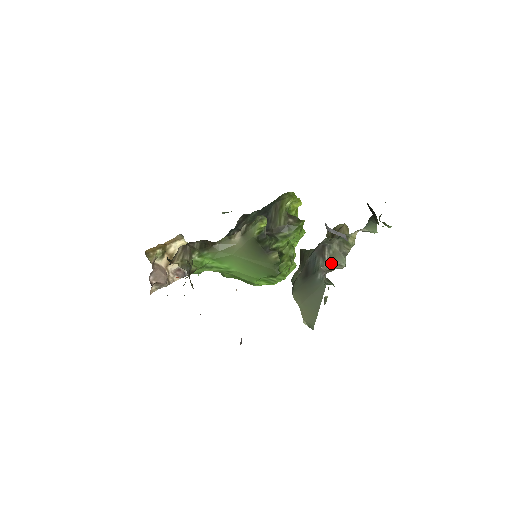
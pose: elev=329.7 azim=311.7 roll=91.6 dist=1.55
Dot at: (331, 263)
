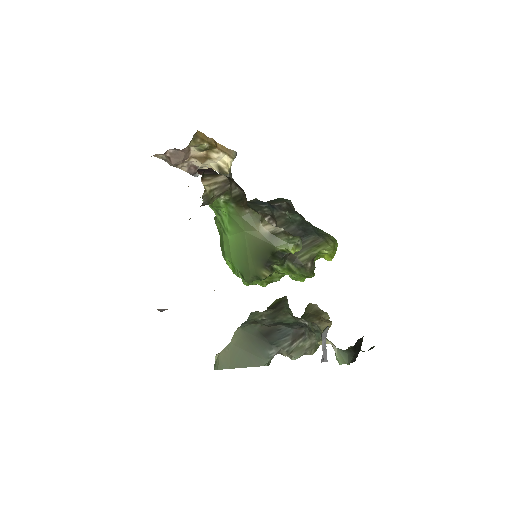
Dot at: (290, 352)
